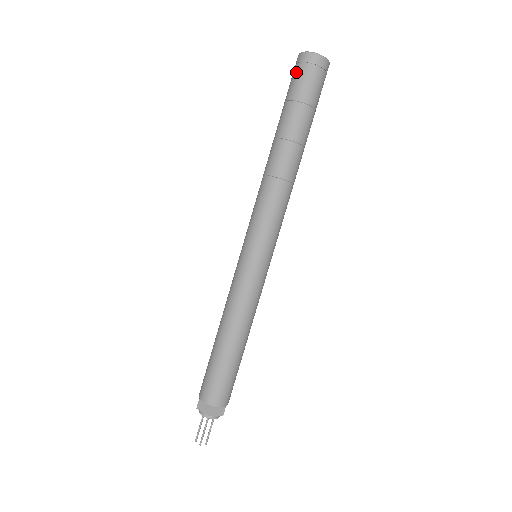
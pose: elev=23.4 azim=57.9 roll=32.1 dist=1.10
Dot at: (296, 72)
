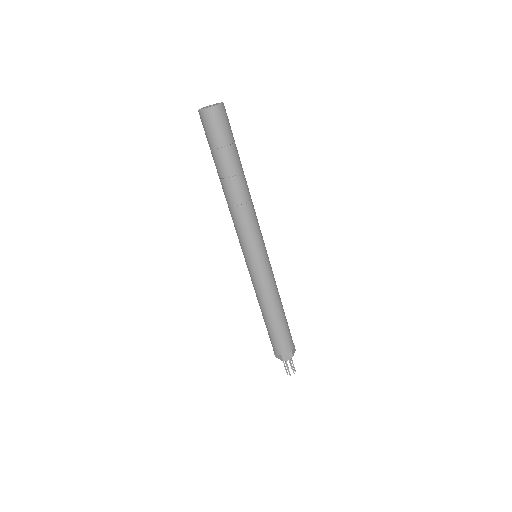
Dot at: (212, 125)
